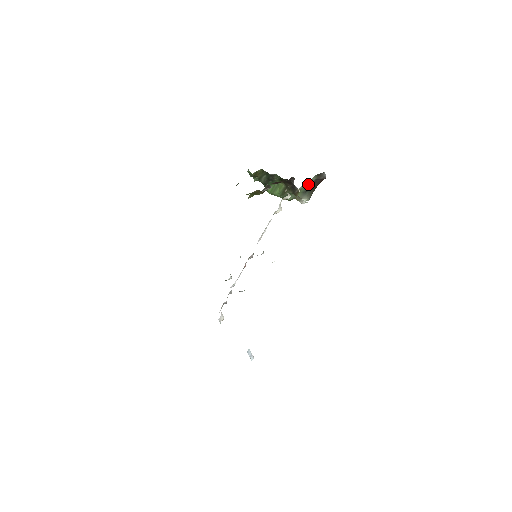
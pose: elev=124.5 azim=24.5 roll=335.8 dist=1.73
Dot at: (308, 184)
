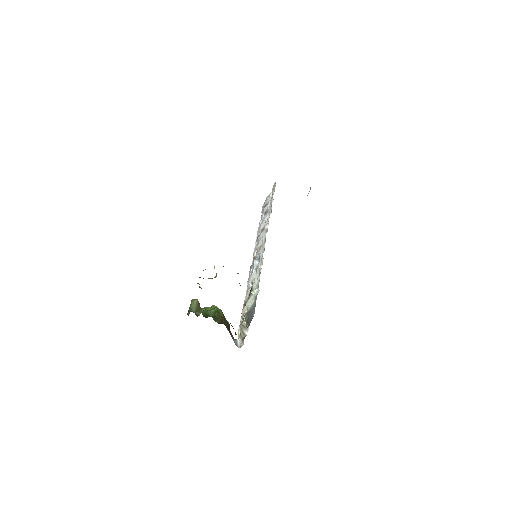
Dot at: occluded
